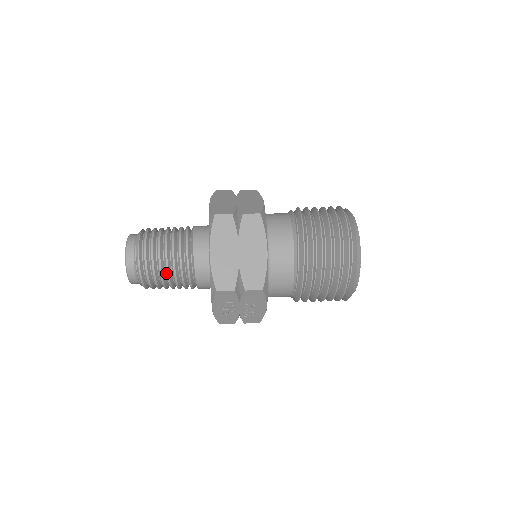
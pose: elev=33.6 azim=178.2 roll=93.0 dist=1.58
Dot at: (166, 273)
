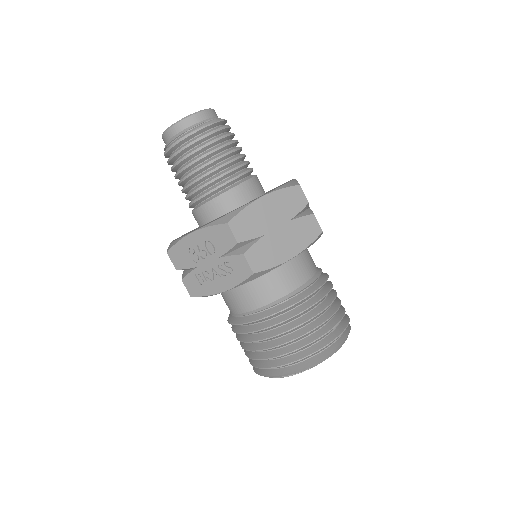
Dot at: (203, 164)
